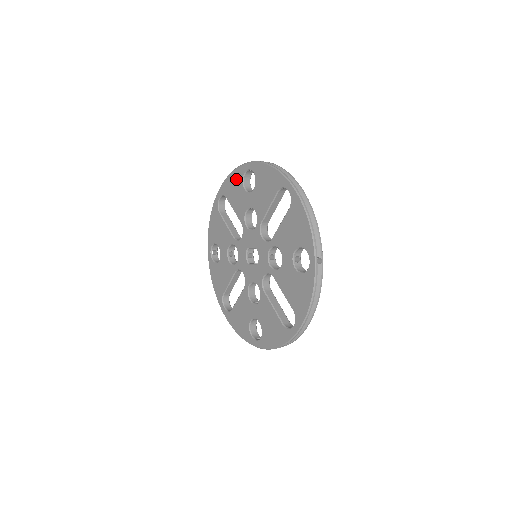
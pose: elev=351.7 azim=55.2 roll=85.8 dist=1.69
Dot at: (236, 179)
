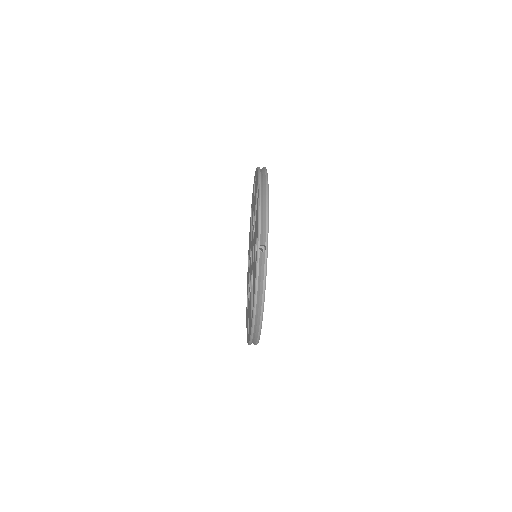
Dot at: (247, 279)
